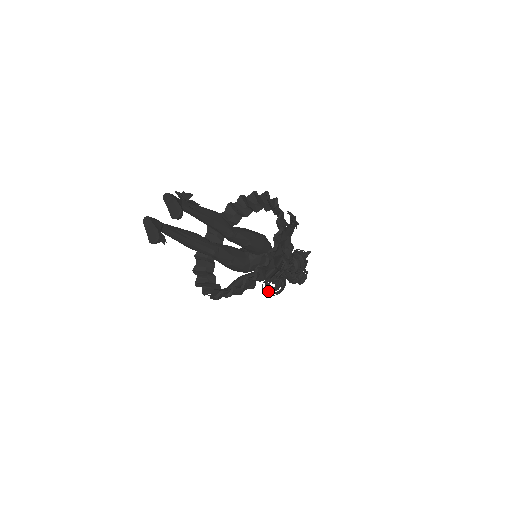
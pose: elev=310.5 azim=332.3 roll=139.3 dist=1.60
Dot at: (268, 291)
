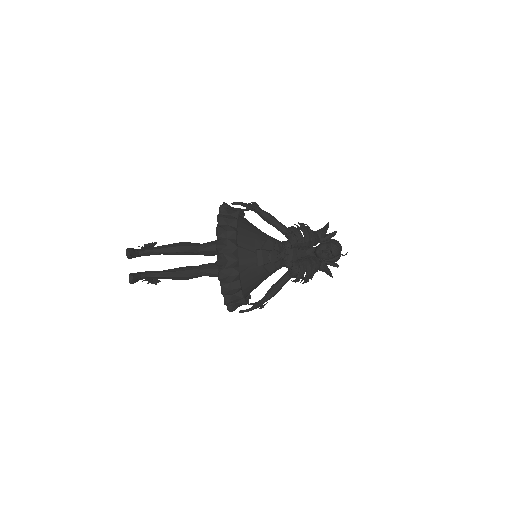
Dot at: occluded
